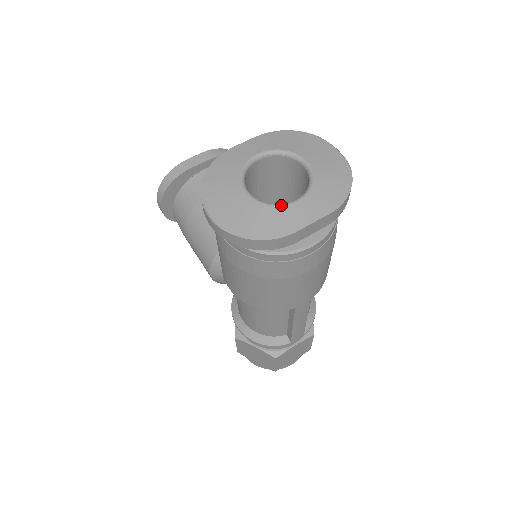
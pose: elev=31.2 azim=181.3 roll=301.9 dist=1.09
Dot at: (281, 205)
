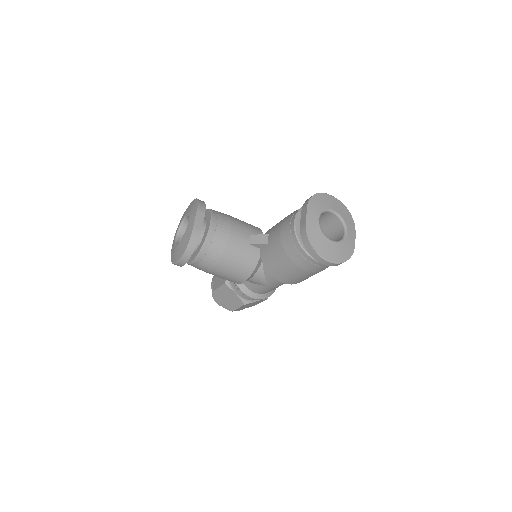
Dot at: (345, 238)
